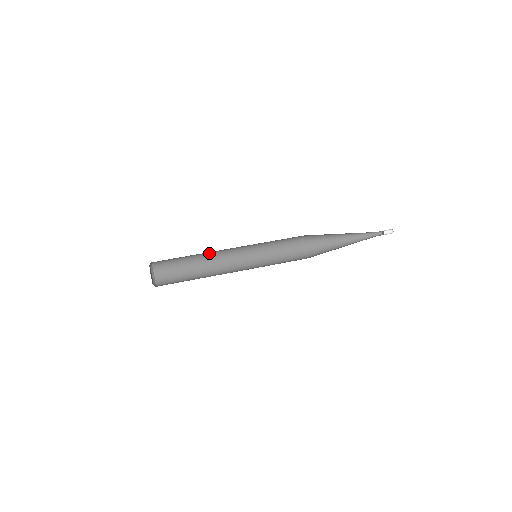
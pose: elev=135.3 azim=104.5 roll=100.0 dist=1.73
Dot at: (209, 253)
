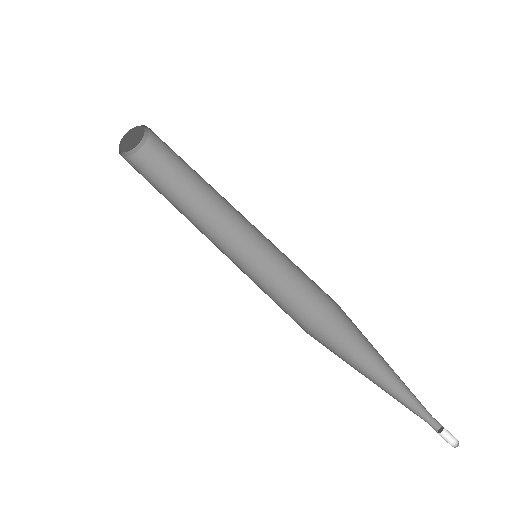
Dot at: occluded
